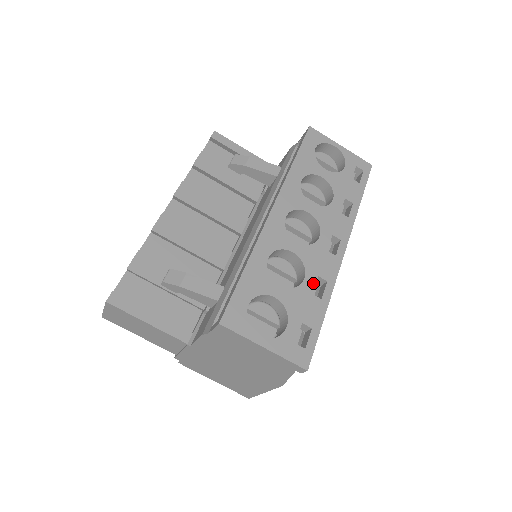
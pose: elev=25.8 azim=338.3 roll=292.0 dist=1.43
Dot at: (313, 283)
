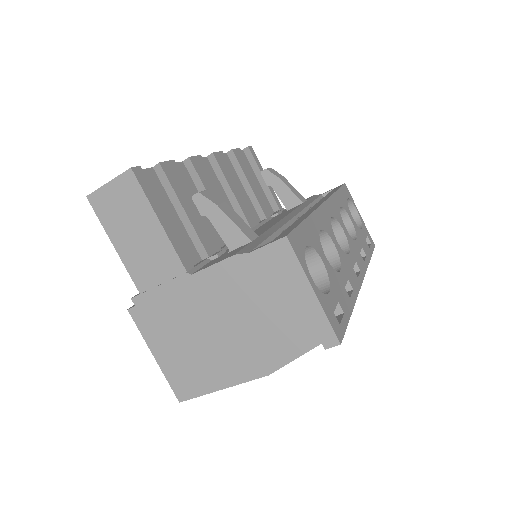
Dot at: (345, 280)
